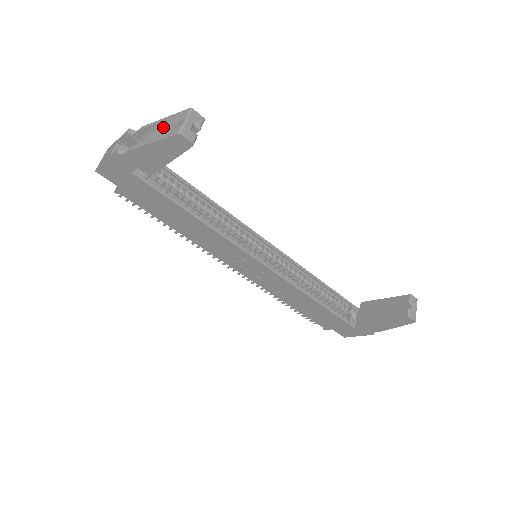
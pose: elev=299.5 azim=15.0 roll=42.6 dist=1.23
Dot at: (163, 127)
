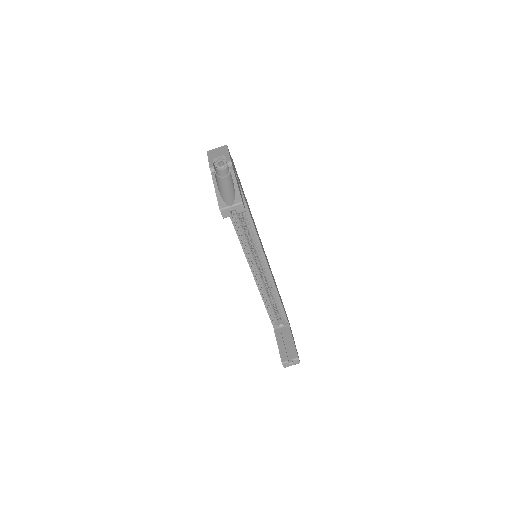
Dot at: (233, 187)
